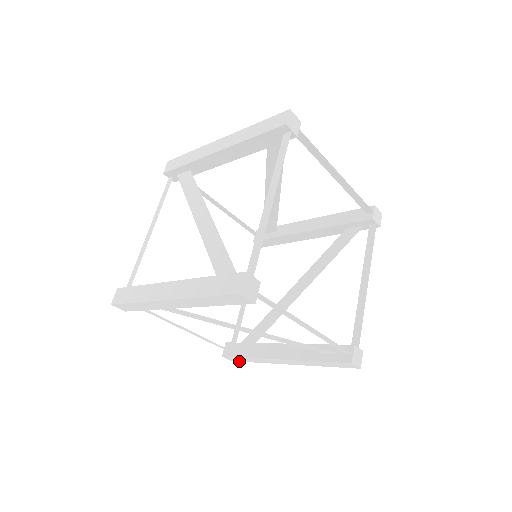
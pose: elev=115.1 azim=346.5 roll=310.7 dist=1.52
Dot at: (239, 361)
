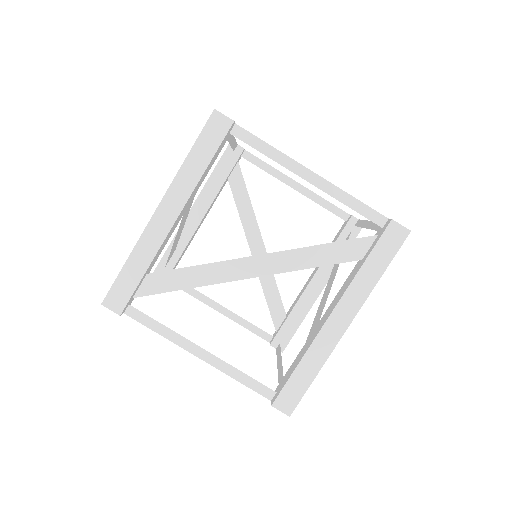
Dot at: (297, 402)
